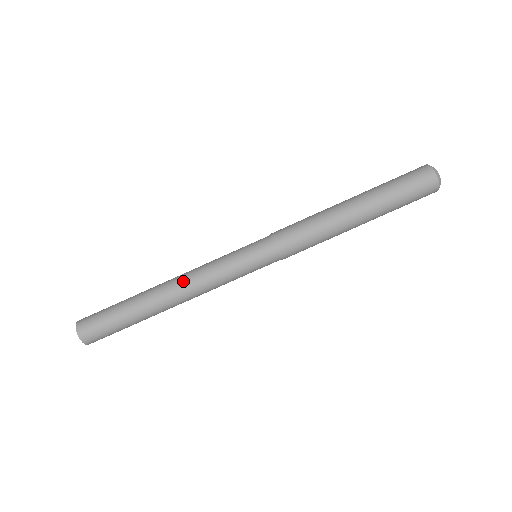
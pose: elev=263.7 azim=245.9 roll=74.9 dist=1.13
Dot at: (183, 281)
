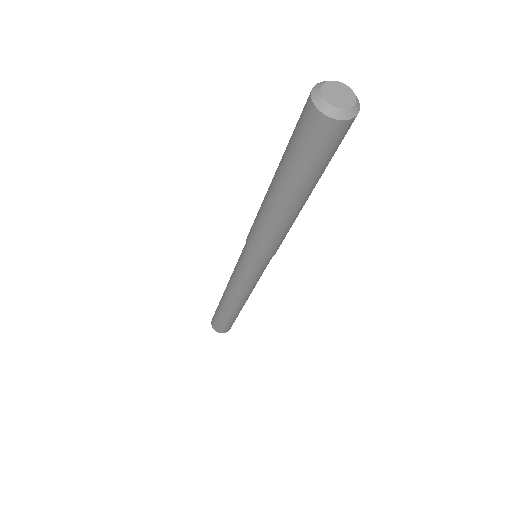
Dot at: (227, 290)
